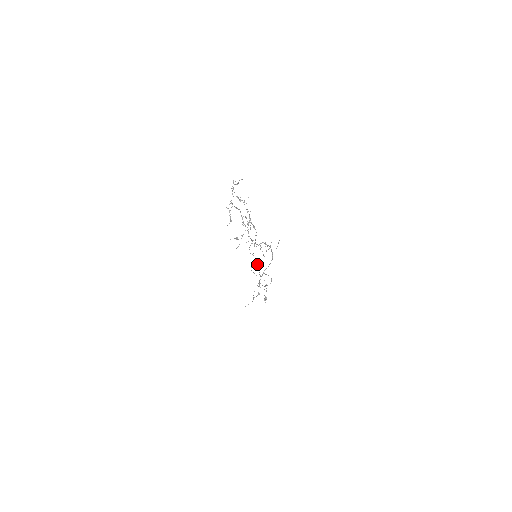
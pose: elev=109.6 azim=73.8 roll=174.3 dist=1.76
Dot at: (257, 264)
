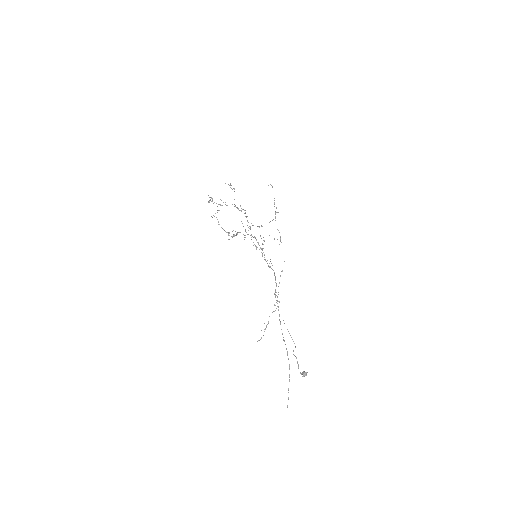
Dot at: (259, 227)
